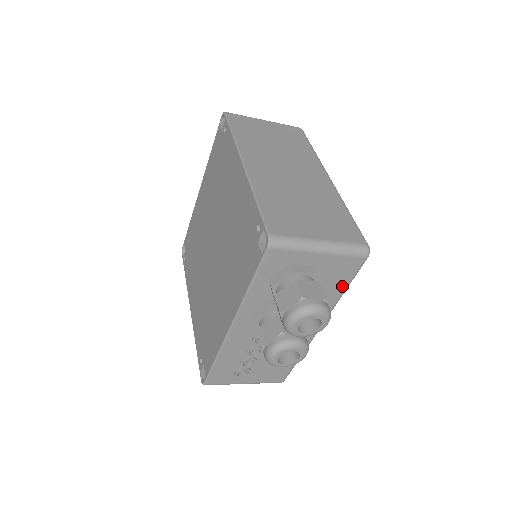
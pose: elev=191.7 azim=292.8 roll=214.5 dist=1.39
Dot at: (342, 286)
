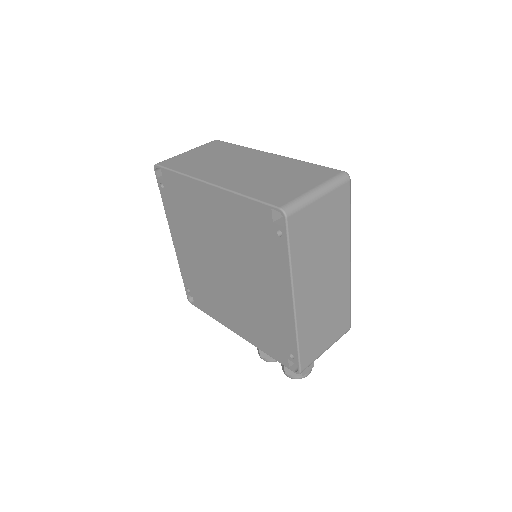
Dot at: occluded
